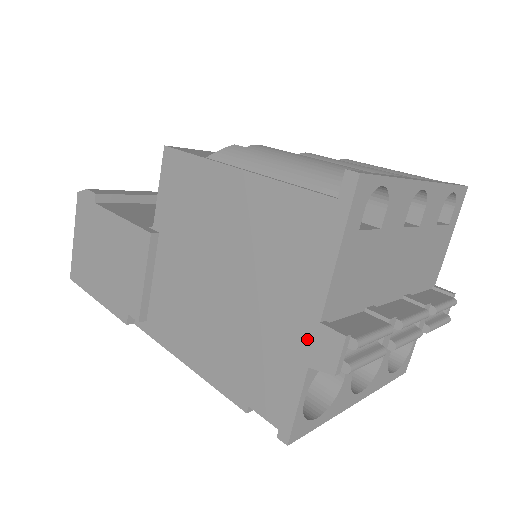
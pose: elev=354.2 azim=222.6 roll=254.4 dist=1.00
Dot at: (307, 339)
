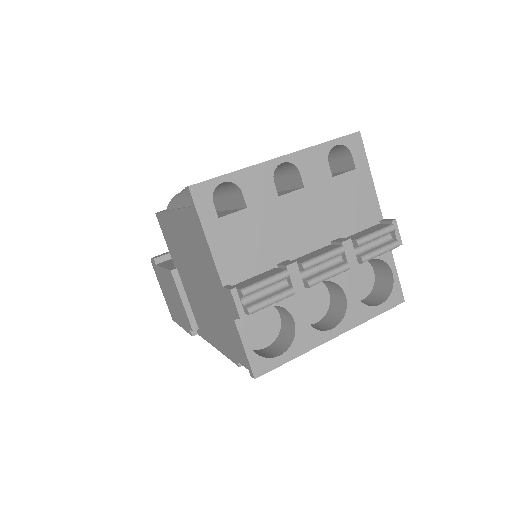
Dot at: (226, 301)
